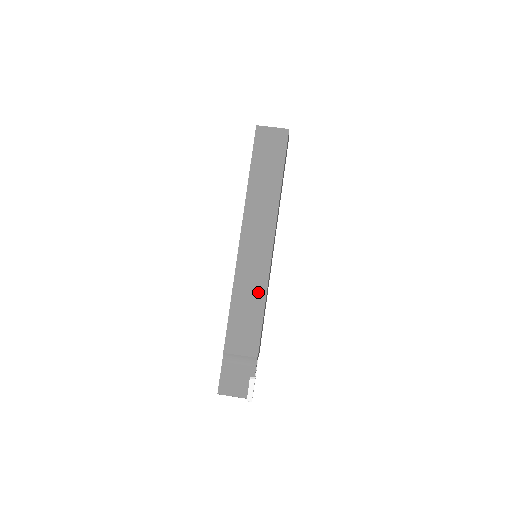
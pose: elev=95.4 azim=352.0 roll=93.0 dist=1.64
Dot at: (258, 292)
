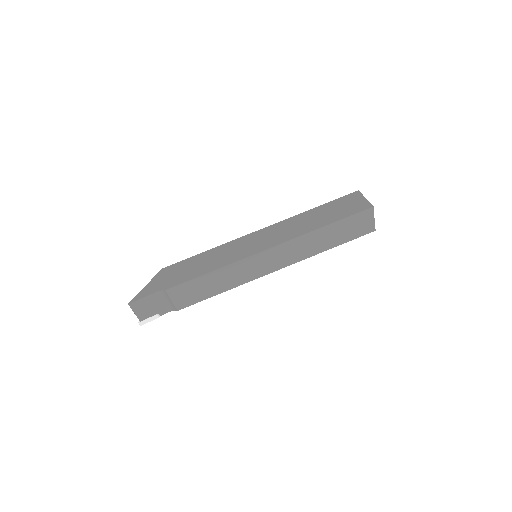
Dot at: (230, 283)
